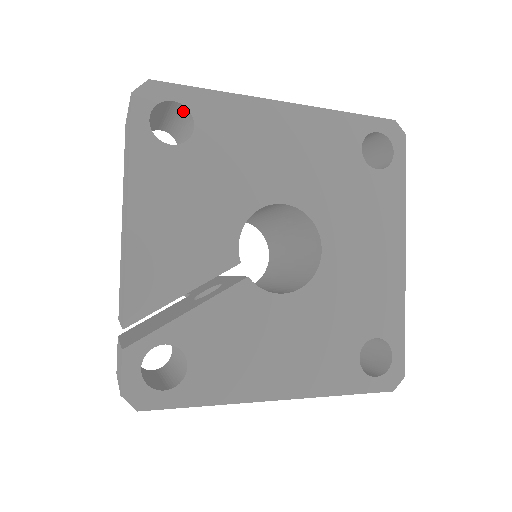
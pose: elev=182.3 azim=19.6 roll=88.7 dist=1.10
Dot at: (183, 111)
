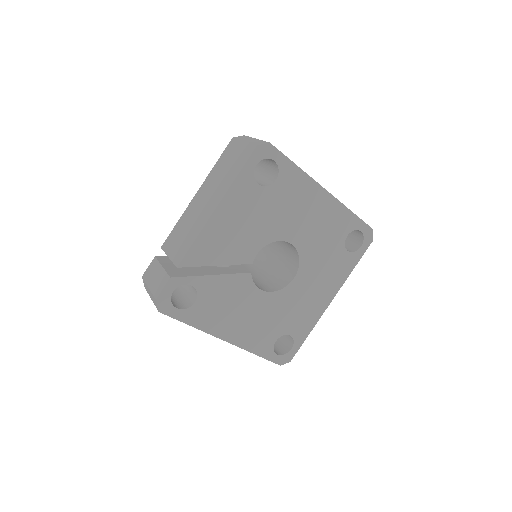
Dot at: (274, 166)
